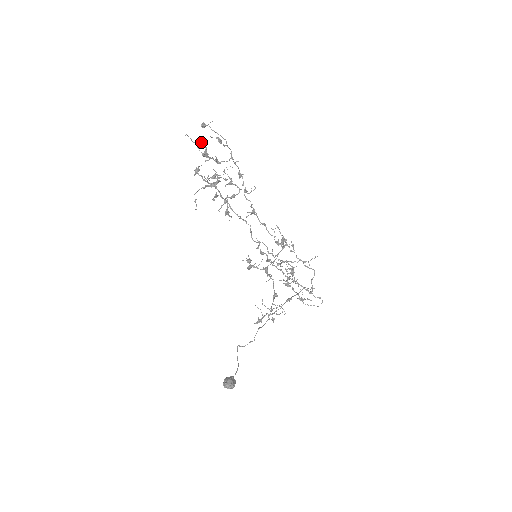
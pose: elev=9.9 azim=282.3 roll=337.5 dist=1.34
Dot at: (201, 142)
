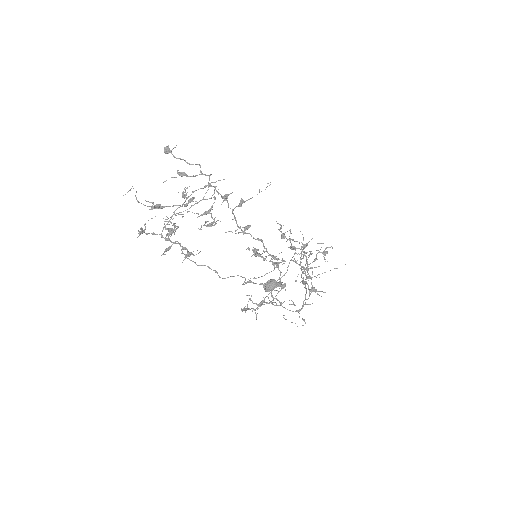
Dot at: occluded
